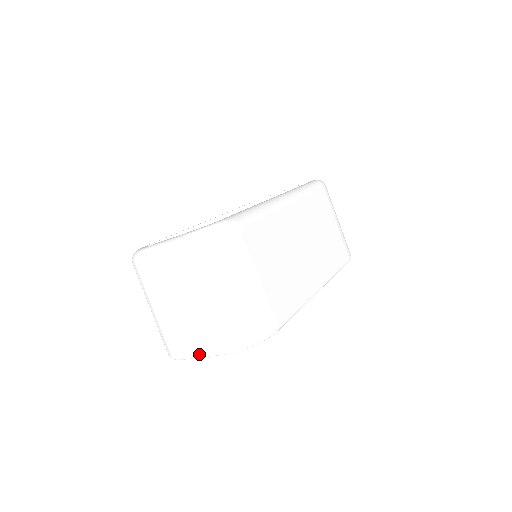
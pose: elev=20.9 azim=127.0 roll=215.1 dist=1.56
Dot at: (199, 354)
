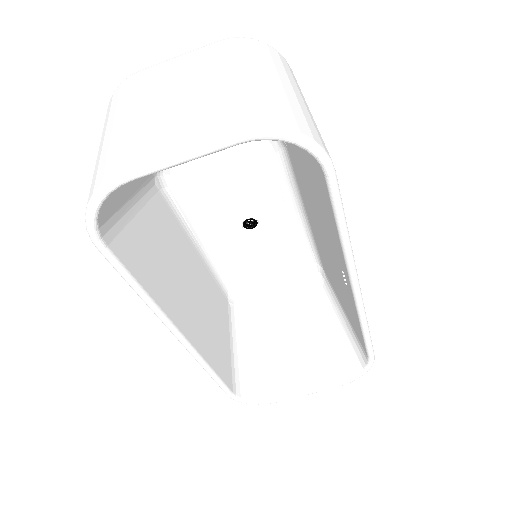
Dot at: (178, 148)
